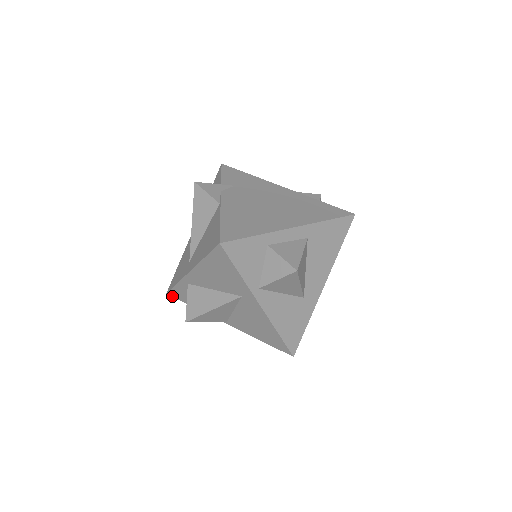
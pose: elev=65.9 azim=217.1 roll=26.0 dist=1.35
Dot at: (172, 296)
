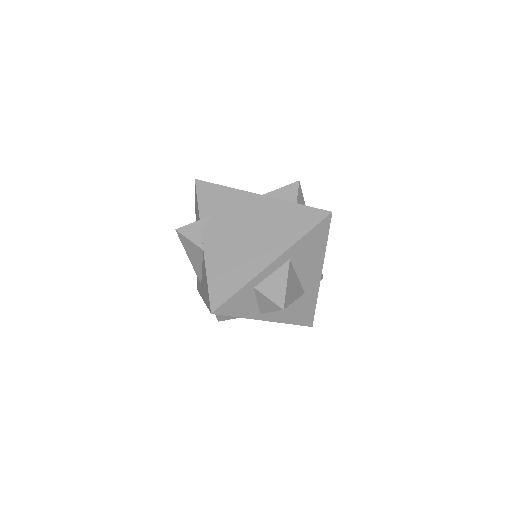
Dot at: occluded
